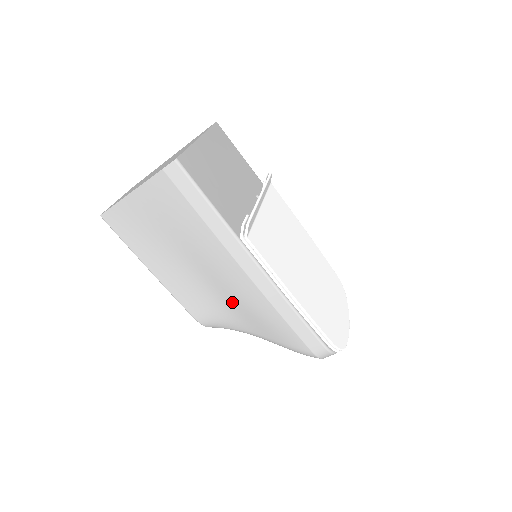
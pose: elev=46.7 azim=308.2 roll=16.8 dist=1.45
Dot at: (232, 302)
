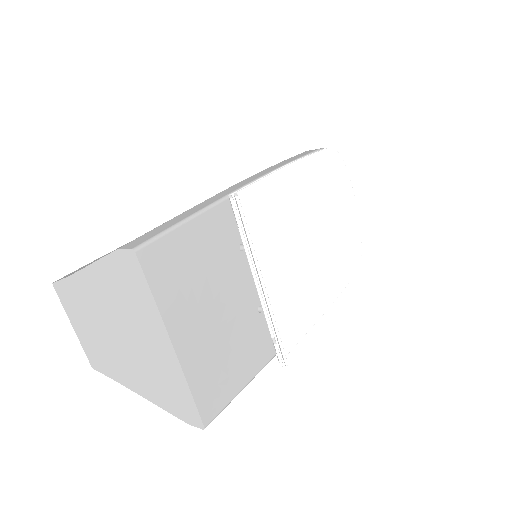
Dot at: occluded
